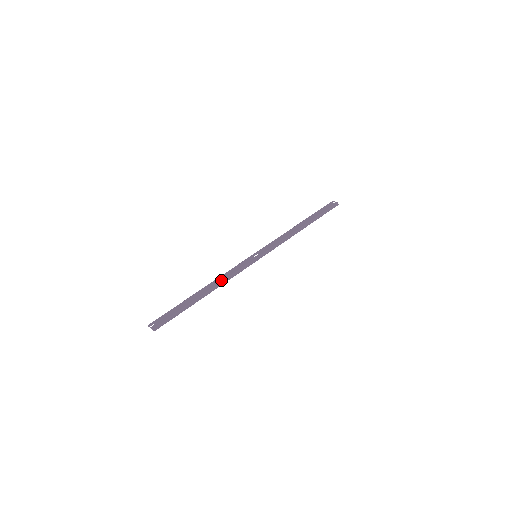
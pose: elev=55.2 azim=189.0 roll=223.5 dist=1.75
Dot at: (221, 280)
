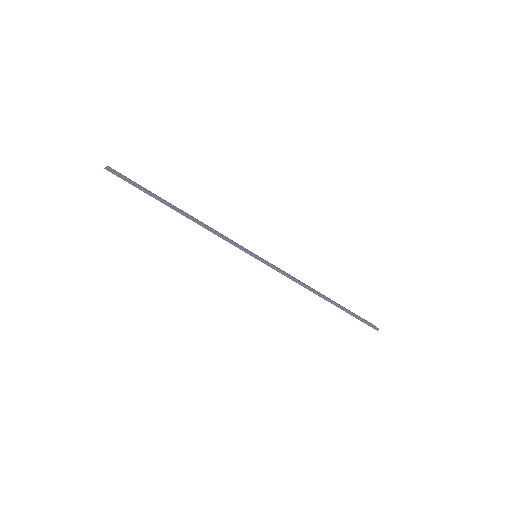
Dot at: (205, 224)
